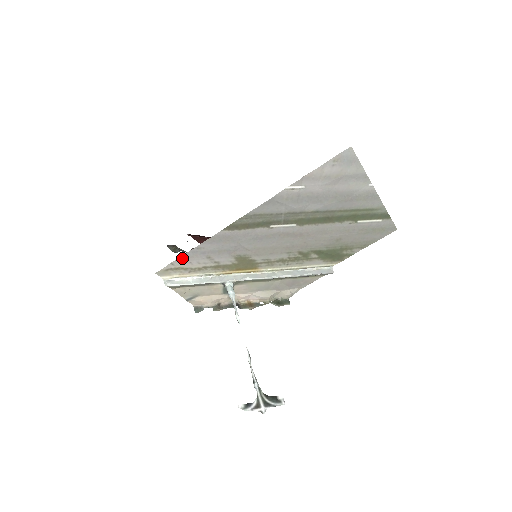
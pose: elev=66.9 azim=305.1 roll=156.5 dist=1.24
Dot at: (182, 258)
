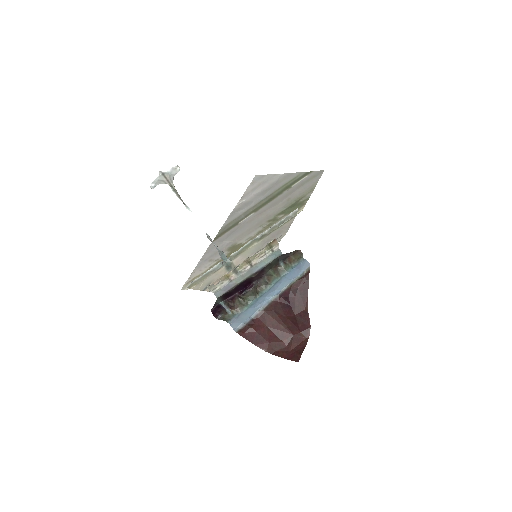
Dot at: (195, 271)
